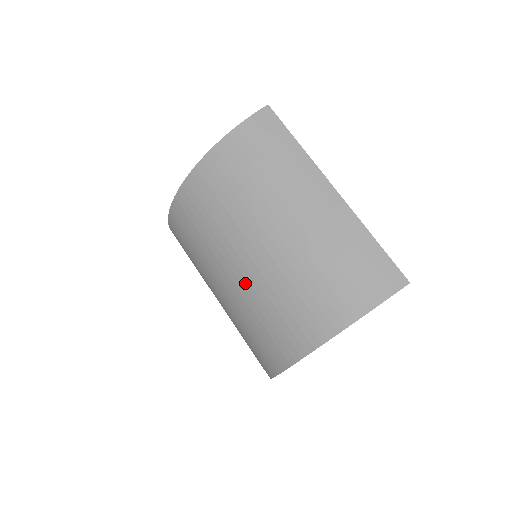
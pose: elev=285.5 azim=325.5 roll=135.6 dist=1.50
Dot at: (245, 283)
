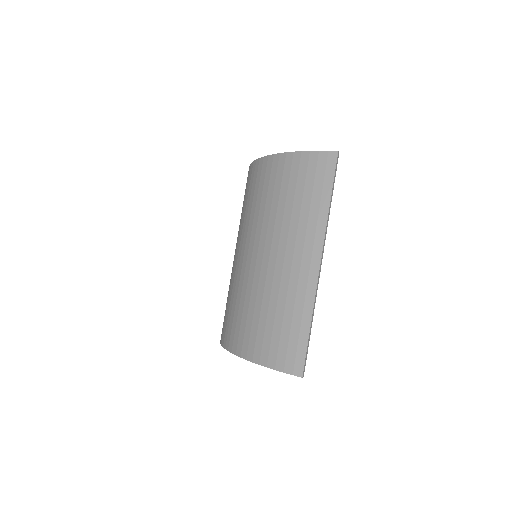
Dot at: (235, 267)
